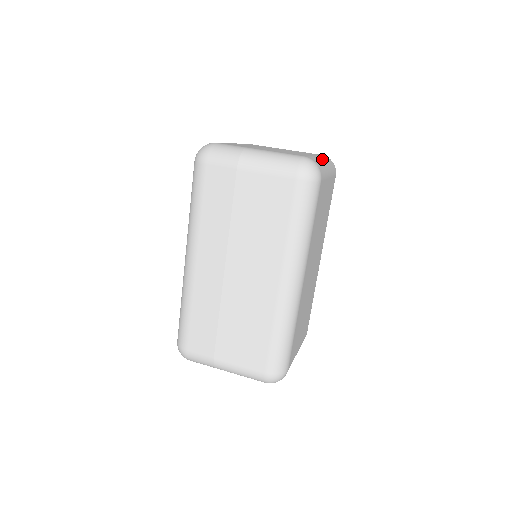
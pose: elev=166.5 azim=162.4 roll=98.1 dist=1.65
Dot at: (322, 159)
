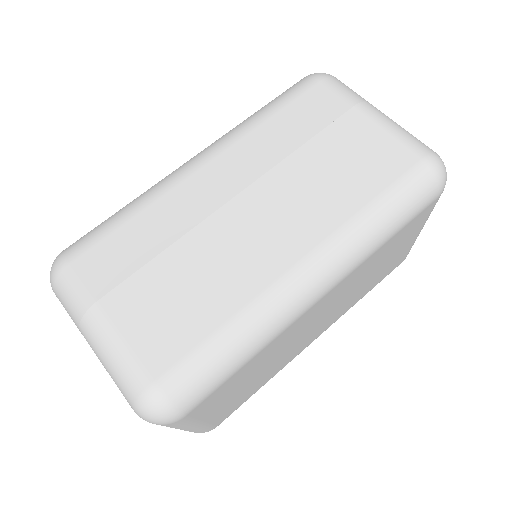
Dot at: occluded
